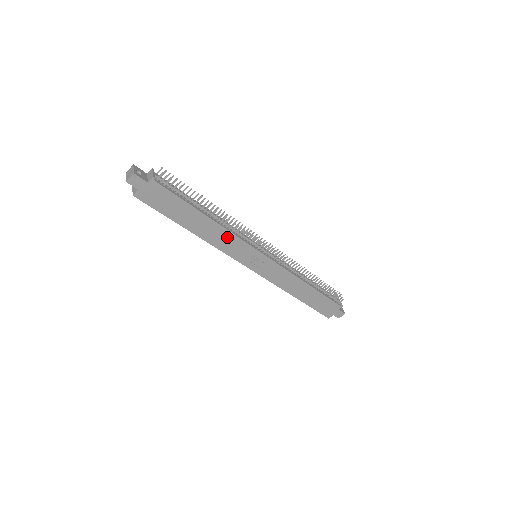
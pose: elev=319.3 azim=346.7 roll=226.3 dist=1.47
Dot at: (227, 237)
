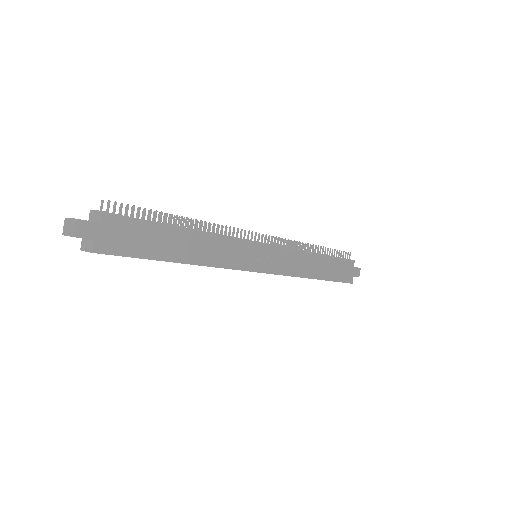
Dot at: (220, 246)
